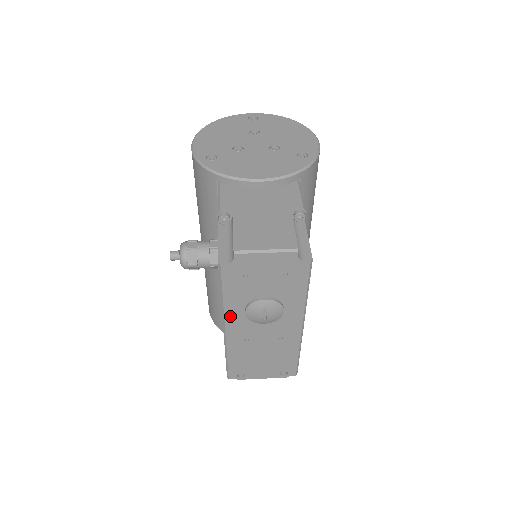
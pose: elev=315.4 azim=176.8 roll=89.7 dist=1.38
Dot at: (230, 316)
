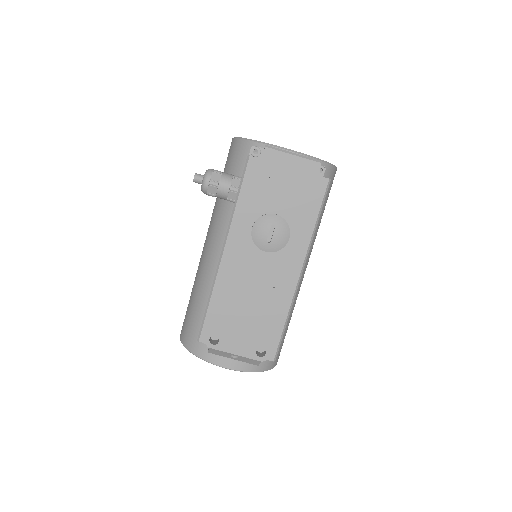
Dot at: (235, 232)
